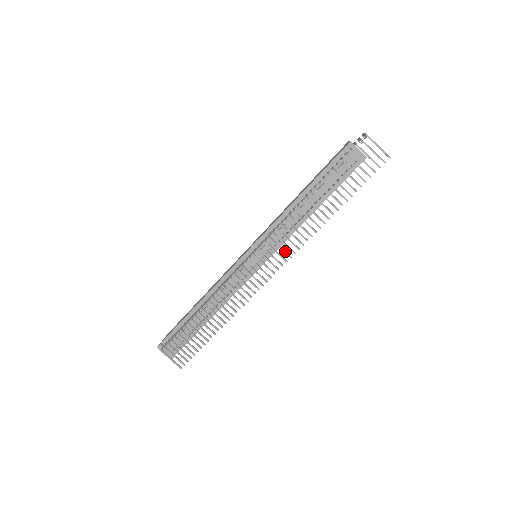
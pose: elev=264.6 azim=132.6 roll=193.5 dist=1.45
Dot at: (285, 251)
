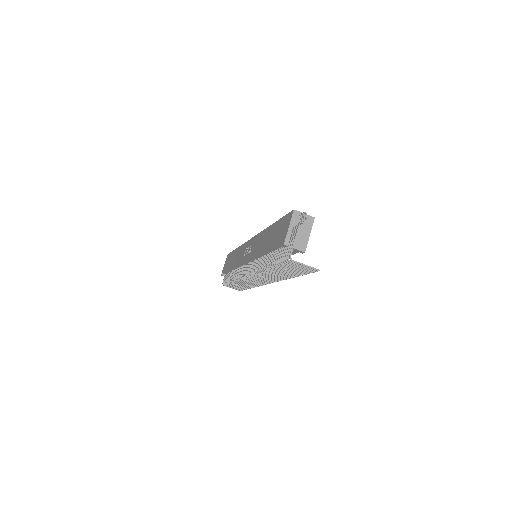
Dot at: (269, 279)
